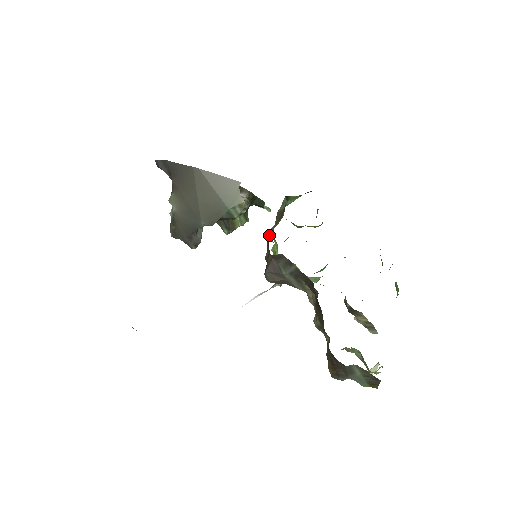
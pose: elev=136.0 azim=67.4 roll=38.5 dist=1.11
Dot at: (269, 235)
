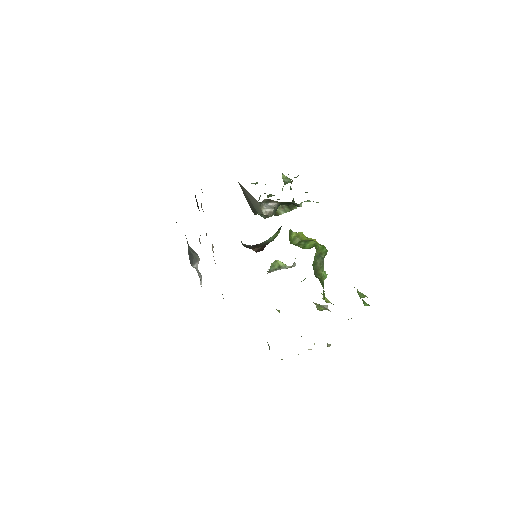
Dot at: occluded
